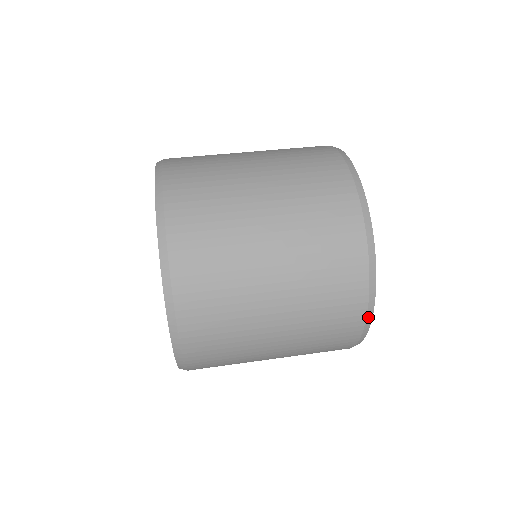
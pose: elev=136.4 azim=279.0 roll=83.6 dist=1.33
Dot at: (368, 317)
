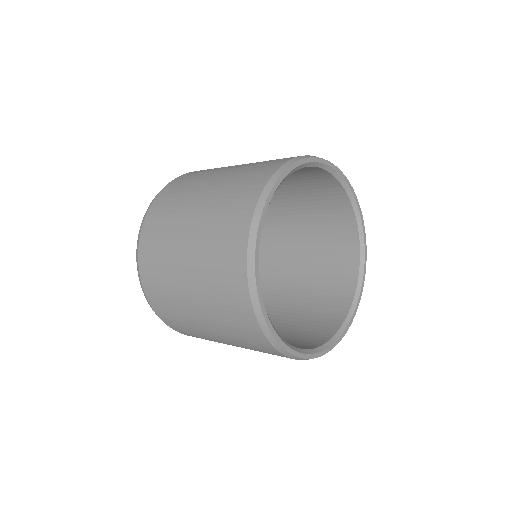
Dot at: (270, 339)
